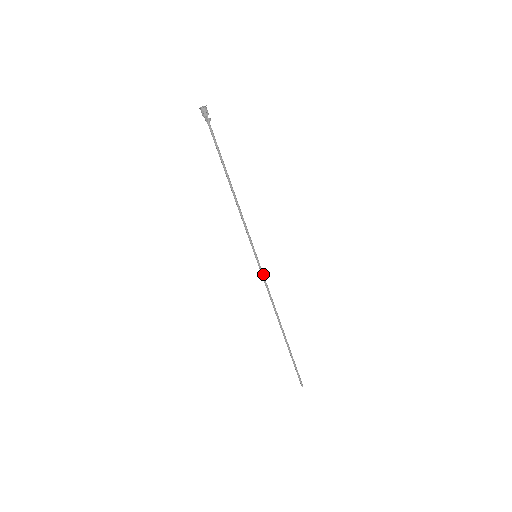
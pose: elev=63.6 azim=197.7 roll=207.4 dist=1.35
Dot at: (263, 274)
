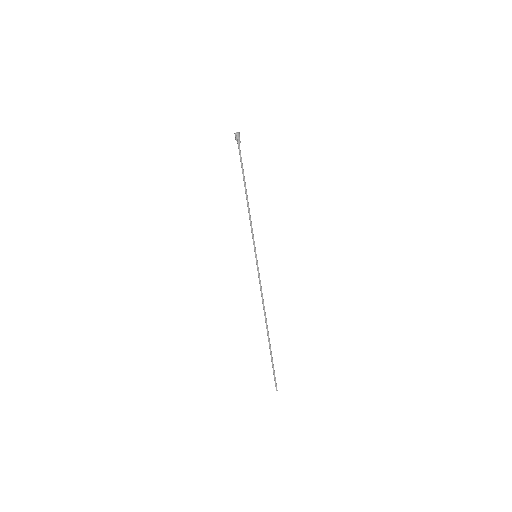
Dot at: (259, 273)
